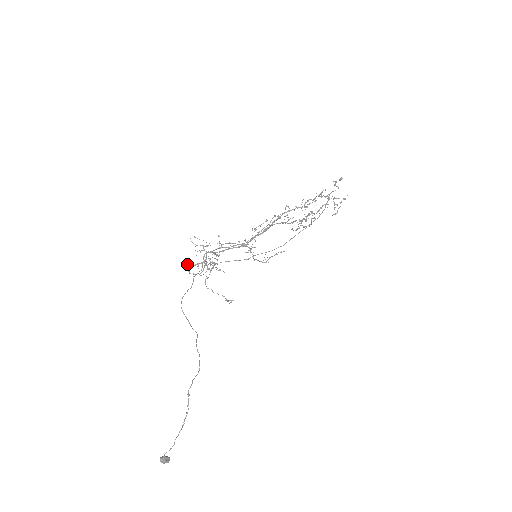
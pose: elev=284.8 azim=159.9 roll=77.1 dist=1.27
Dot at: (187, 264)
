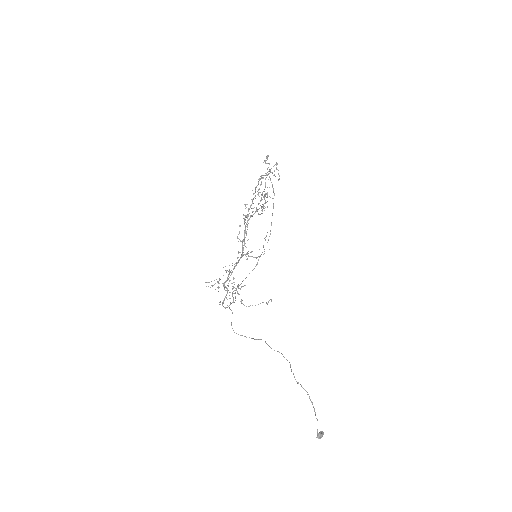
Dot at: (219, 304)
